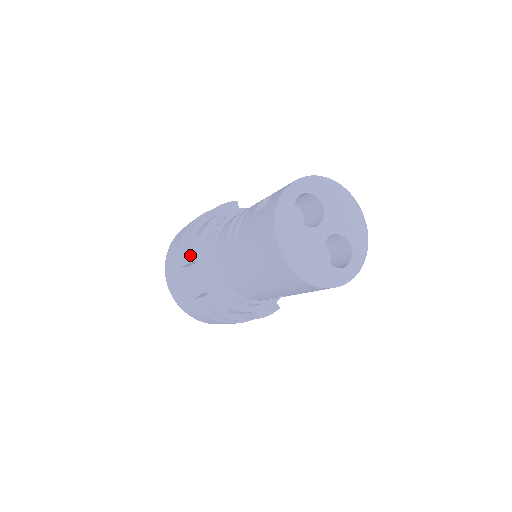
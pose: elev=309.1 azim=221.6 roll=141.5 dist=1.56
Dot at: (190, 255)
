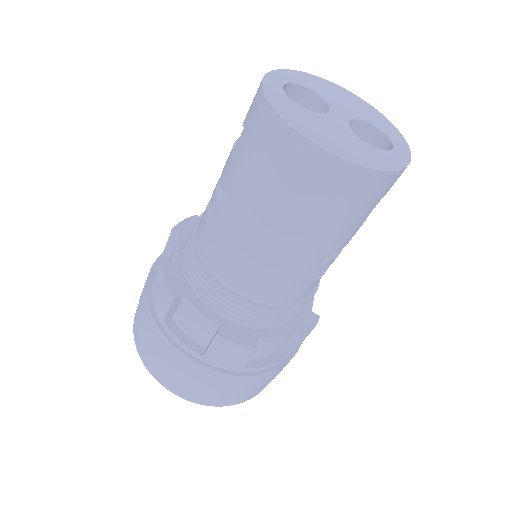
Dot at: (168, 289)
